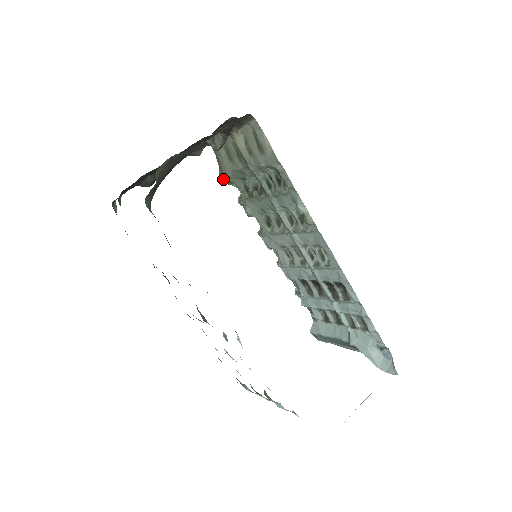
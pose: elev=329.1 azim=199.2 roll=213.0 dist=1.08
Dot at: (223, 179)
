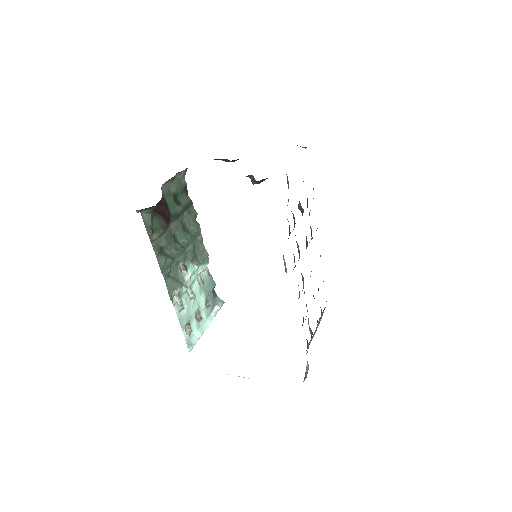
Dot at: occluded
